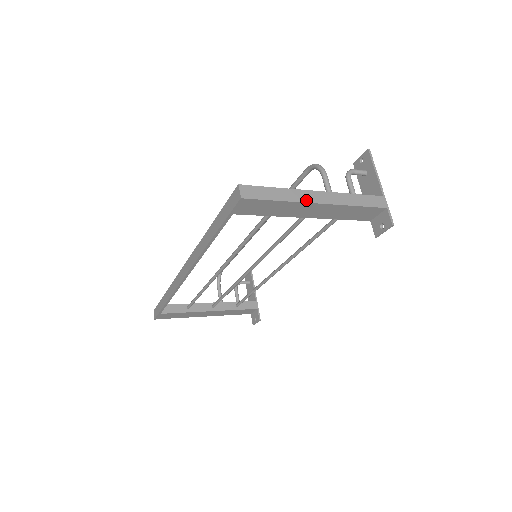
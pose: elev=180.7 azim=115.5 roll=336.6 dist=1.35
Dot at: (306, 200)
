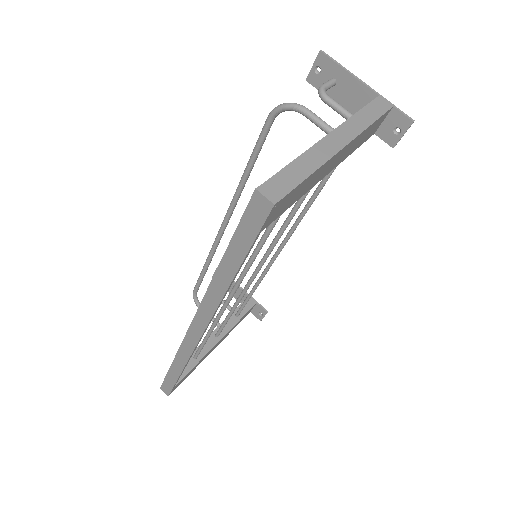
Dot at: (329, 154)
